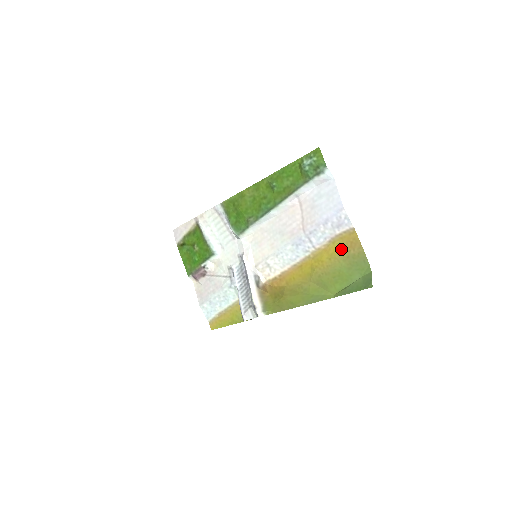
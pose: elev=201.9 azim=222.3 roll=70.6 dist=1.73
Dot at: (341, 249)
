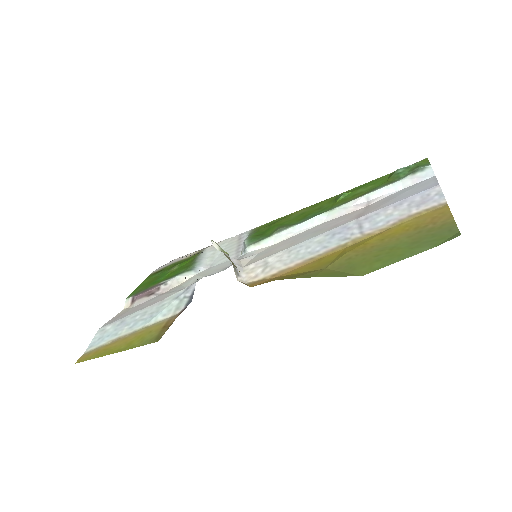
Dot at: (410, 227)
